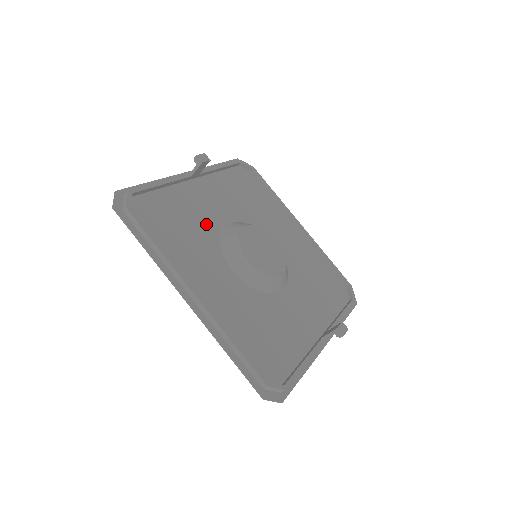
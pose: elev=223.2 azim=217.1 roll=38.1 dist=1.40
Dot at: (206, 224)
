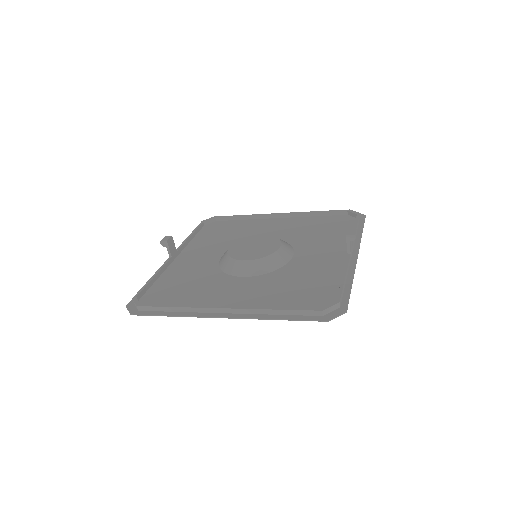
Dot at: (204, 271)
